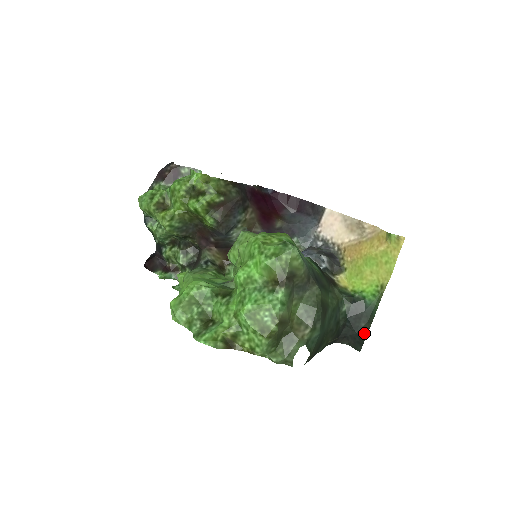
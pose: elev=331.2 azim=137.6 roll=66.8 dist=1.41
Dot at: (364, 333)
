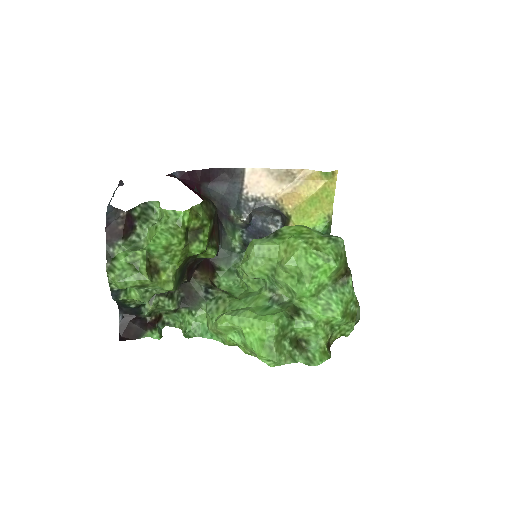
Dot at: occluded
